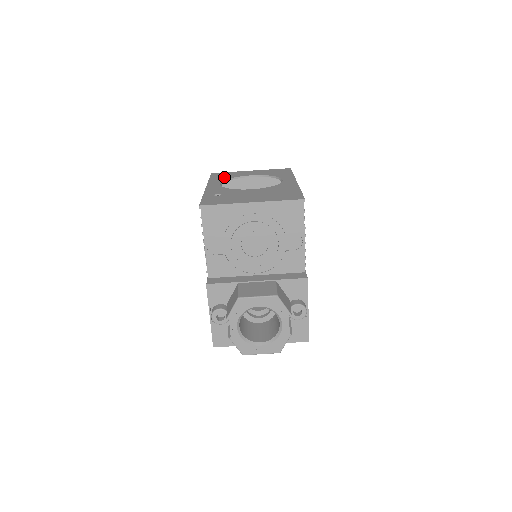
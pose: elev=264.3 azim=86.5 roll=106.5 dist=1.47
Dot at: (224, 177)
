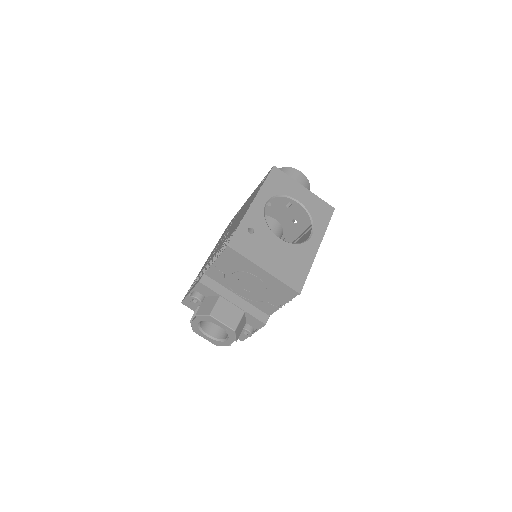
Dot at: (277, 187)
